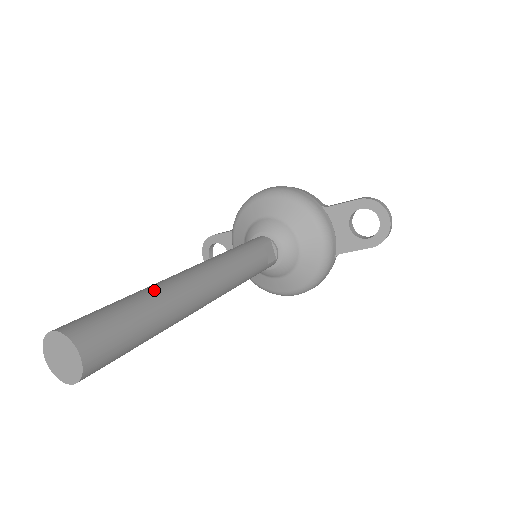
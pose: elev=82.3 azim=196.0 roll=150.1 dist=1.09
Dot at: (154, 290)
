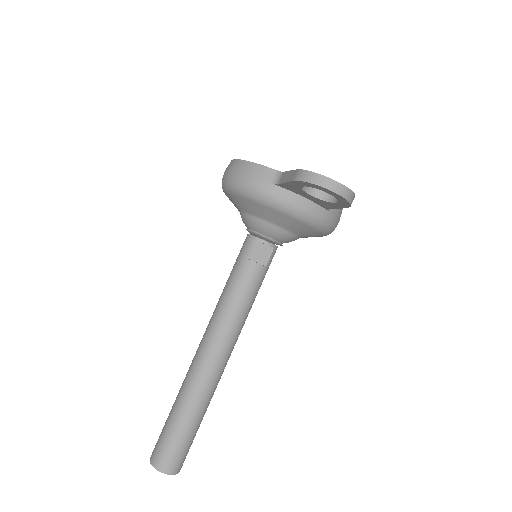
Dot at: (182, 396)
